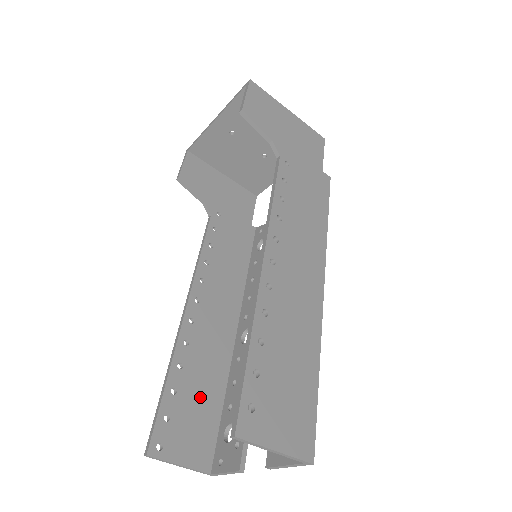
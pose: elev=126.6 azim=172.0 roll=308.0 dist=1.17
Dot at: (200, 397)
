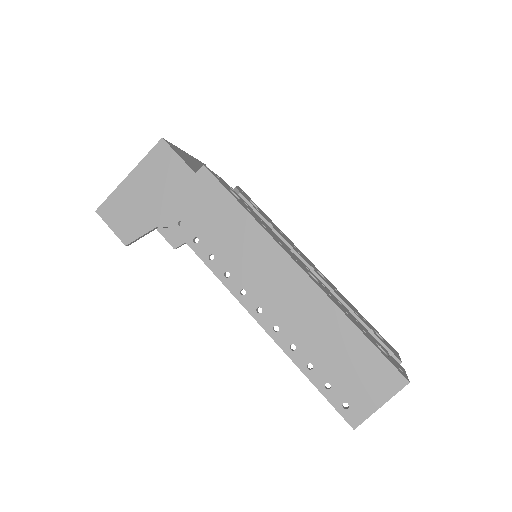
Dot at: occluded
